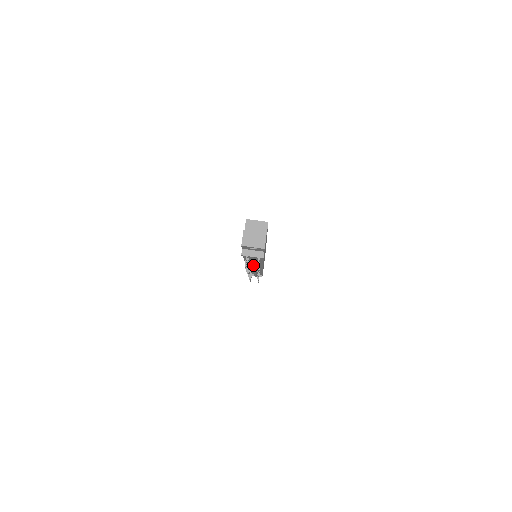
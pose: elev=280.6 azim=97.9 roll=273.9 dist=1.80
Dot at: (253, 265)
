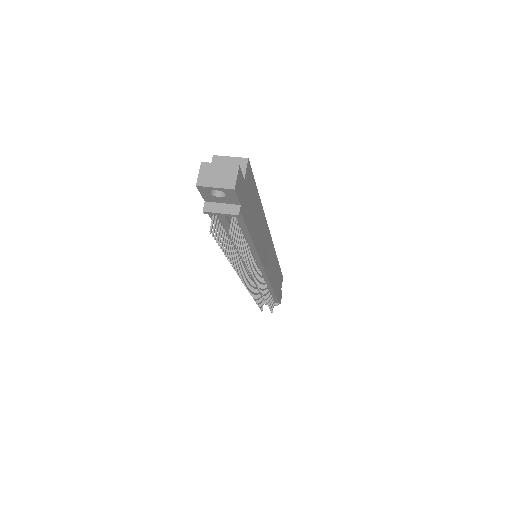
Dot at: occluded
